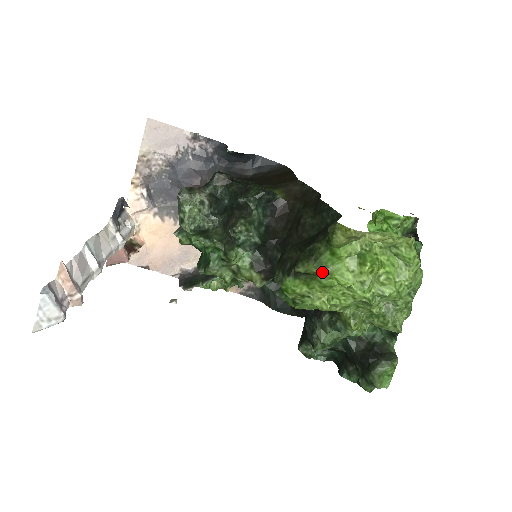
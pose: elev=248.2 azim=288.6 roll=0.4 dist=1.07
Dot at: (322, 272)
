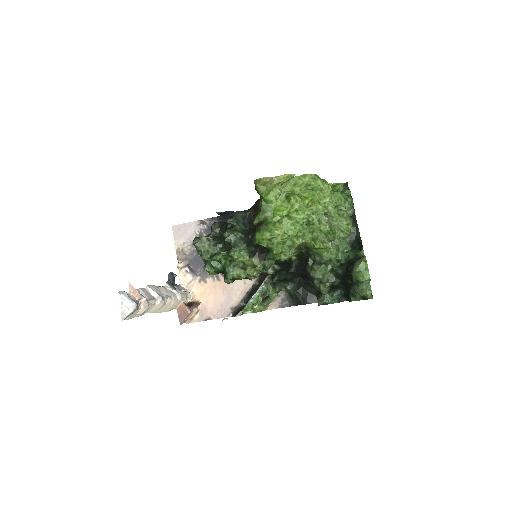
Dot at: (267, 215)
